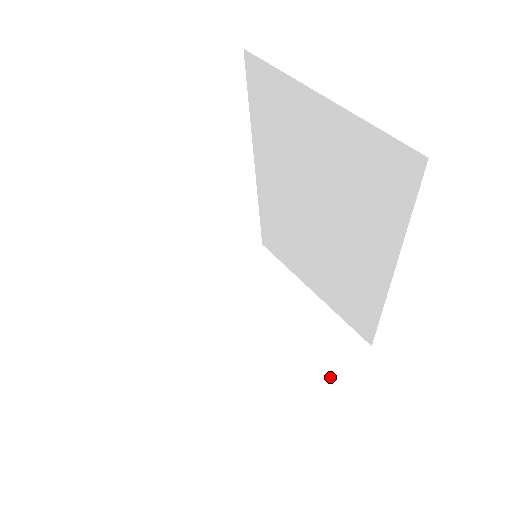
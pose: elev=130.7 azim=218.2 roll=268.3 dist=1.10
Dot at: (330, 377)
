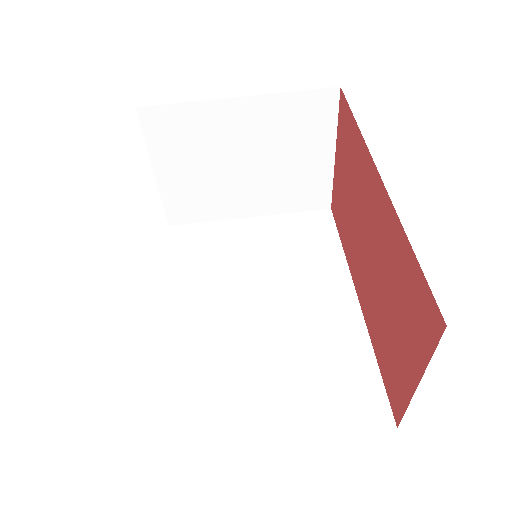
Dot at: (333, 143)
